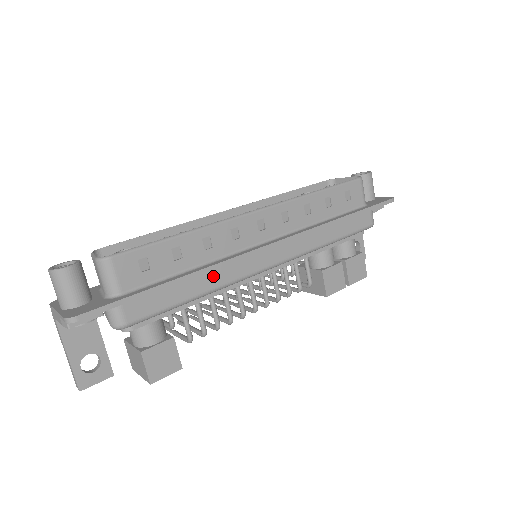
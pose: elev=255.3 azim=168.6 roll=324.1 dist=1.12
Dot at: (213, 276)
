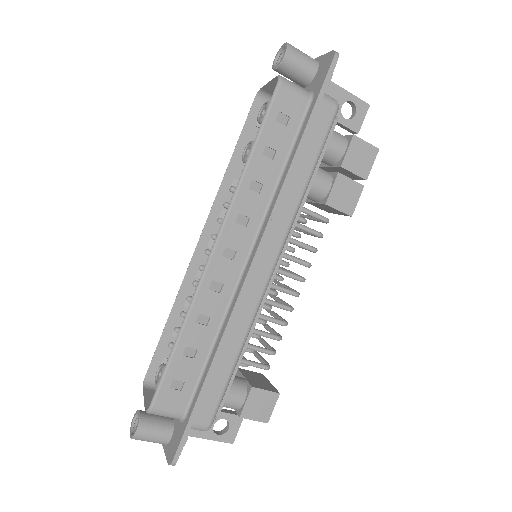
Dot at: (233, 335)
